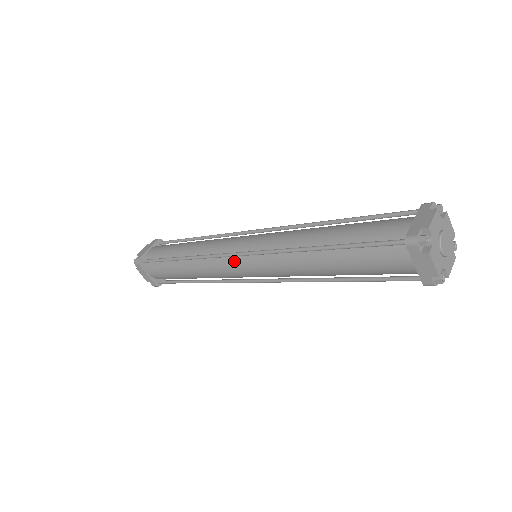
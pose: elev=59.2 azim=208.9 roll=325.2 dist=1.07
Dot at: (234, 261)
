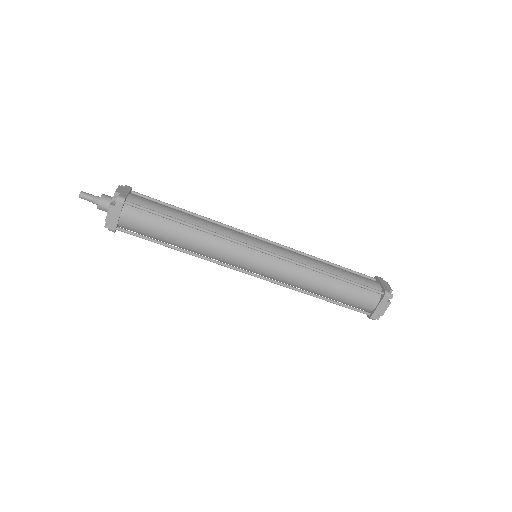
Dot at: (252, 253)
